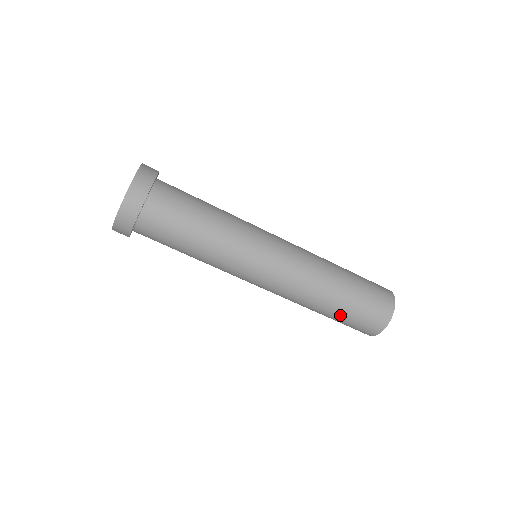
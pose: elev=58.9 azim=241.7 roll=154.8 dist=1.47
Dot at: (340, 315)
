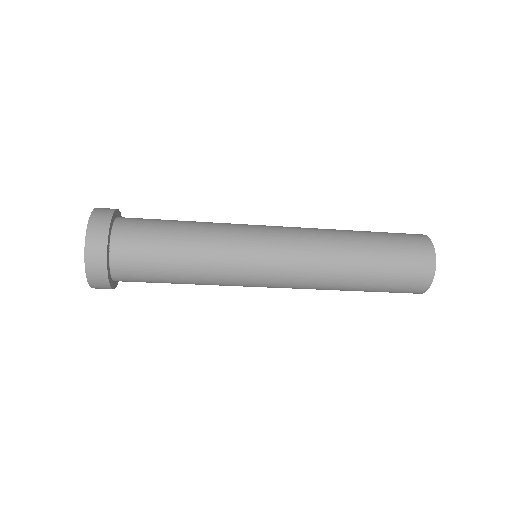
Dot at: (374, 285)
